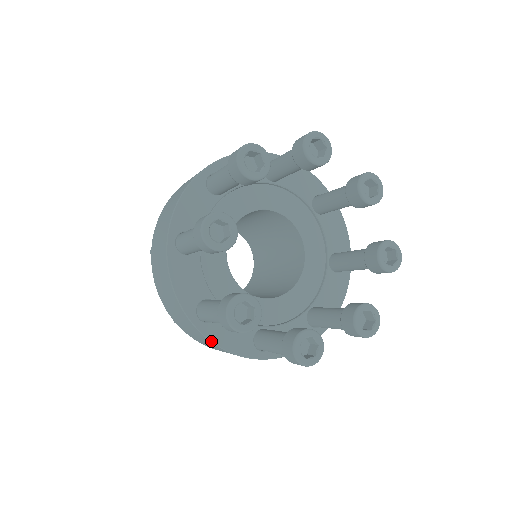
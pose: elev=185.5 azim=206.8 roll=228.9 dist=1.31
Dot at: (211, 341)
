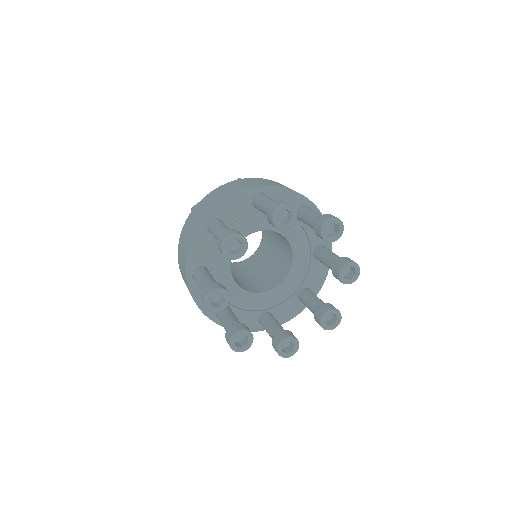
Dot at: (191, 293)
